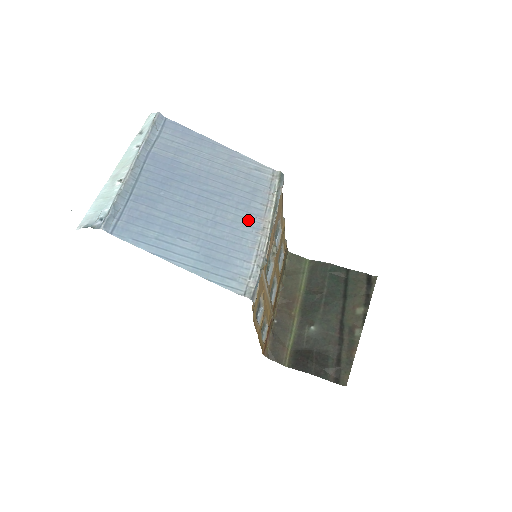
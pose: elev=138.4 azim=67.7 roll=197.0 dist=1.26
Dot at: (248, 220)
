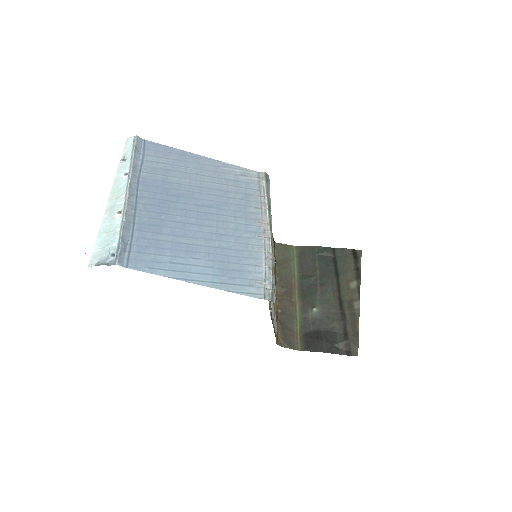
Dot at: (248, 226)
